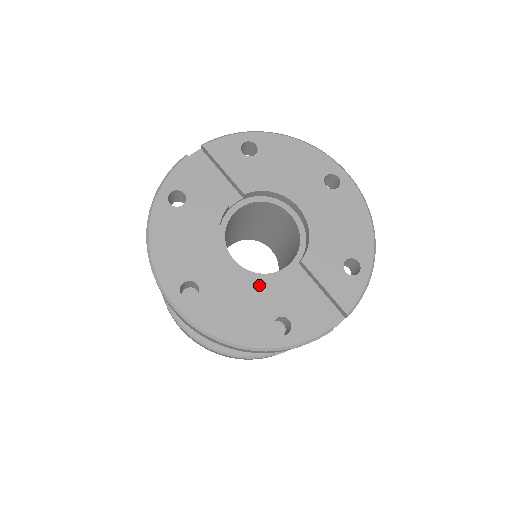
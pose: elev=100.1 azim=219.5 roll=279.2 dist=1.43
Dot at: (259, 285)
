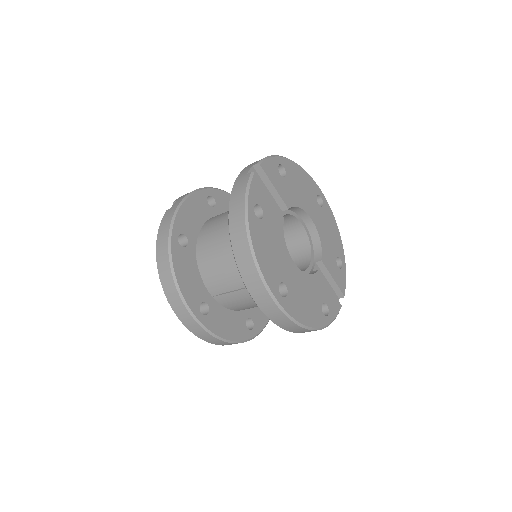
Dot at: (310, 281)
